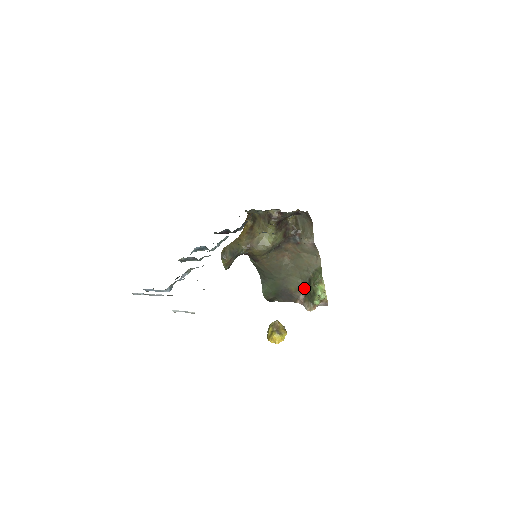
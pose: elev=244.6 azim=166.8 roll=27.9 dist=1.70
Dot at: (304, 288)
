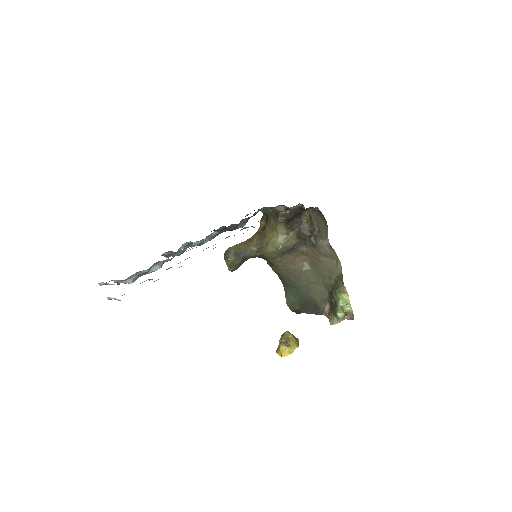
Dot at: (328, 298)
